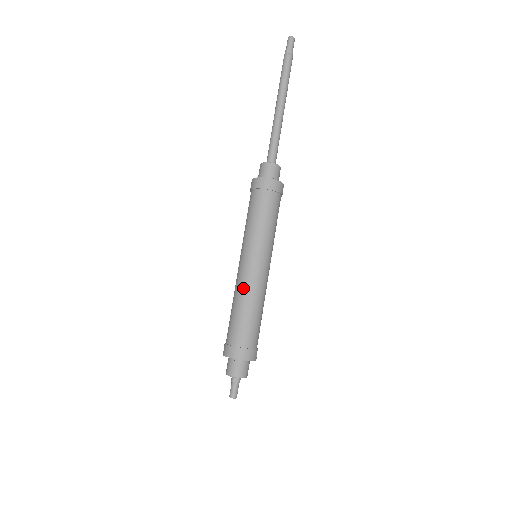
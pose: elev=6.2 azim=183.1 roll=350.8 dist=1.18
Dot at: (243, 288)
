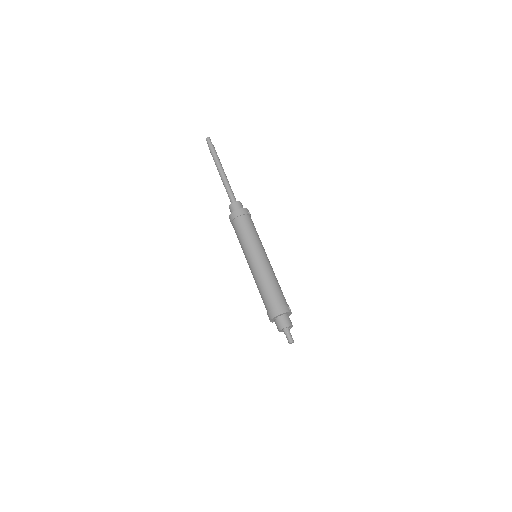
Dot at: (256, 276)
